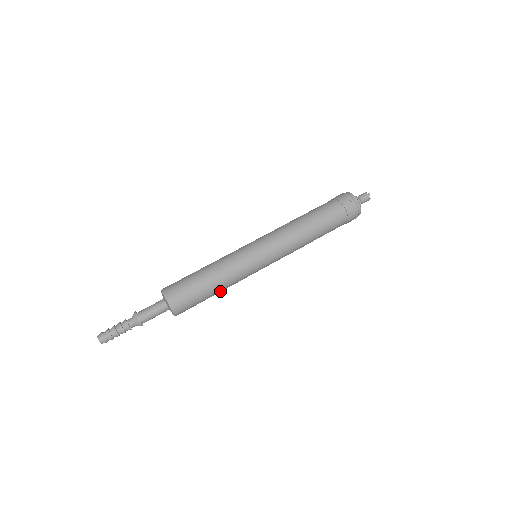
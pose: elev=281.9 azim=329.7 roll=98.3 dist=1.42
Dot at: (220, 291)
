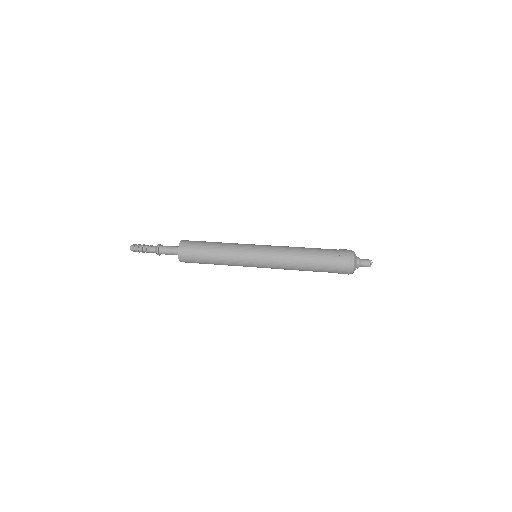
Dot at: (217, 264)
